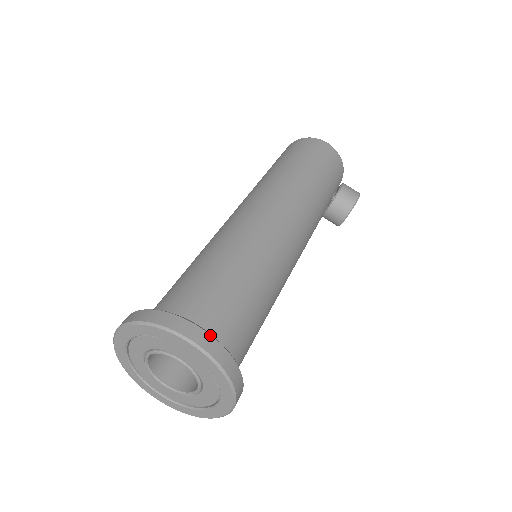
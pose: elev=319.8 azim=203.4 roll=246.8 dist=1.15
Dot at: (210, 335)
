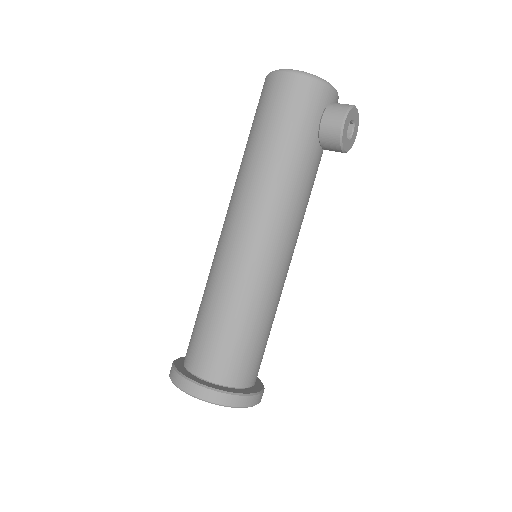
Dot at: (199, 386)
